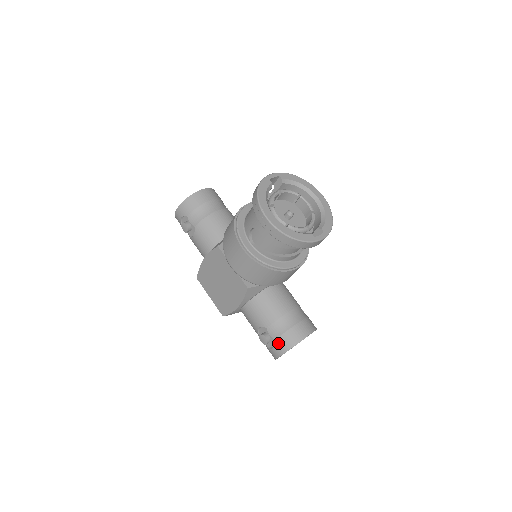
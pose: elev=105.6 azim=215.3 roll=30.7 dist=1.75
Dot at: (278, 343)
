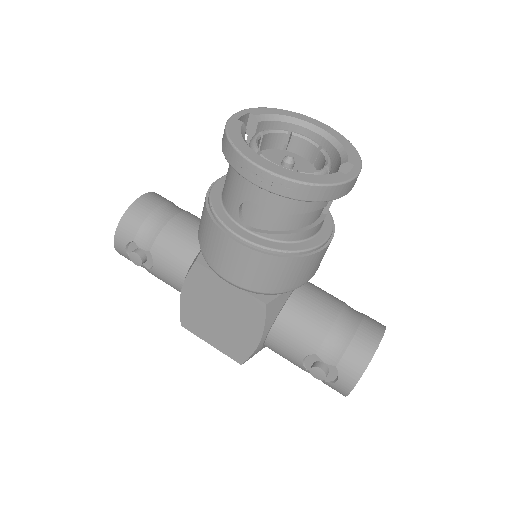
Dot at: (343, 369)
